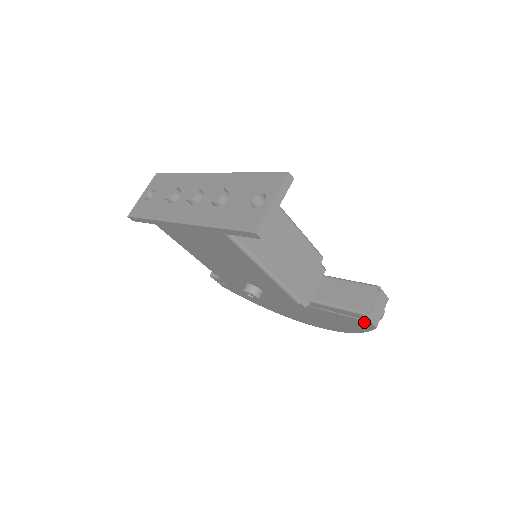
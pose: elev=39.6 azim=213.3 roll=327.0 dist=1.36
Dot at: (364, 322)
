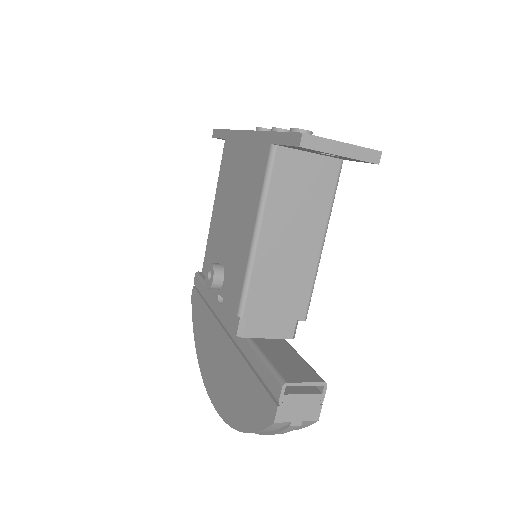
Dot at: (270, 403)
